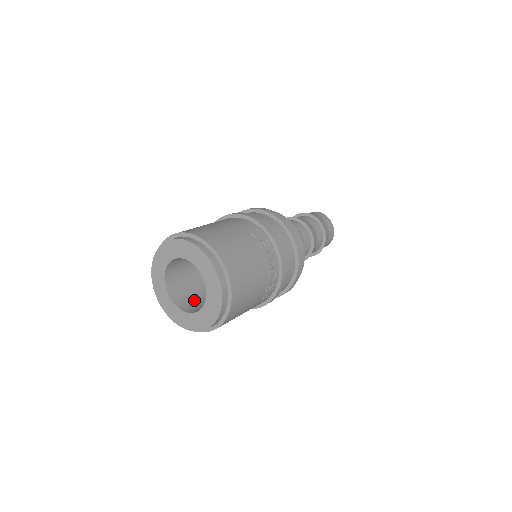
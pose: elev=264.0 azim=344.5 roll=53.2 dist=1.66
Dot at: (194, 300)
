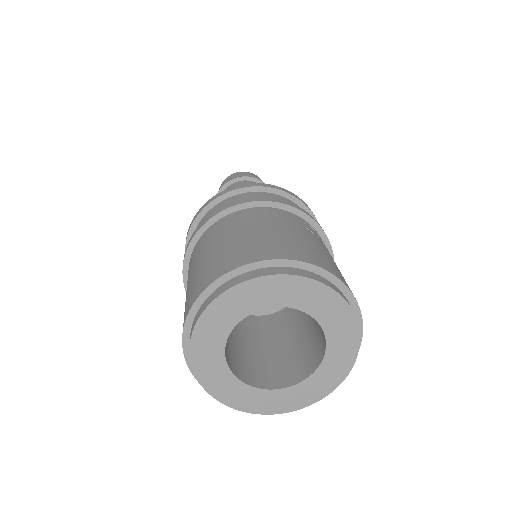
Dot at: (250, 360)
